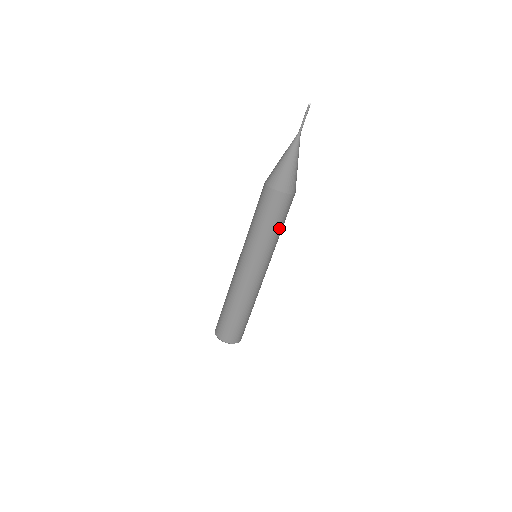
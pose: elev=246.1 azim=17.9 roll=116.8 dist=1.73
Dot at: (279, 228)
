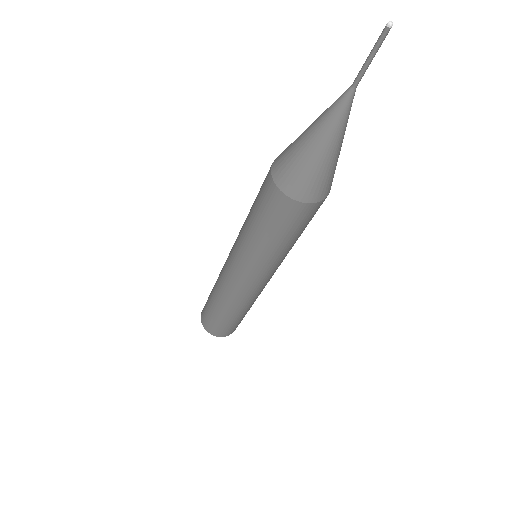
Dot at: (272, 241)
